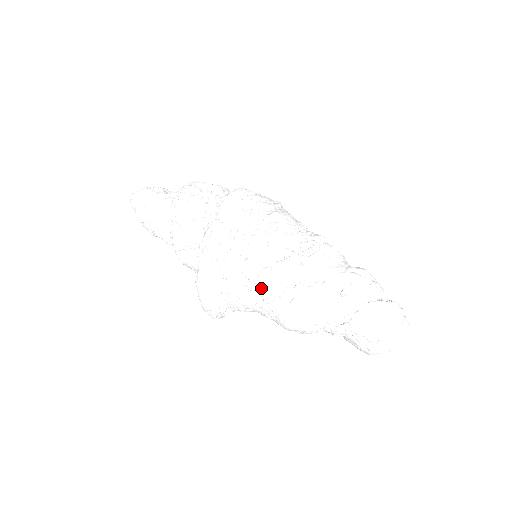
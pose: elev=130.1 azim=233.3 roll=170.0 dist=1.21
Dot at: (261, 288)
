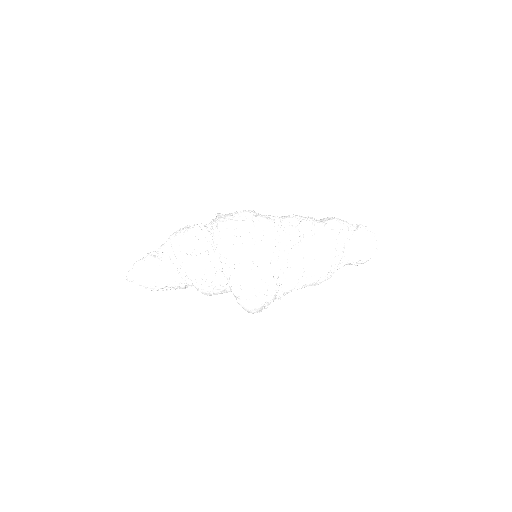
Dot at: (291, 283)
